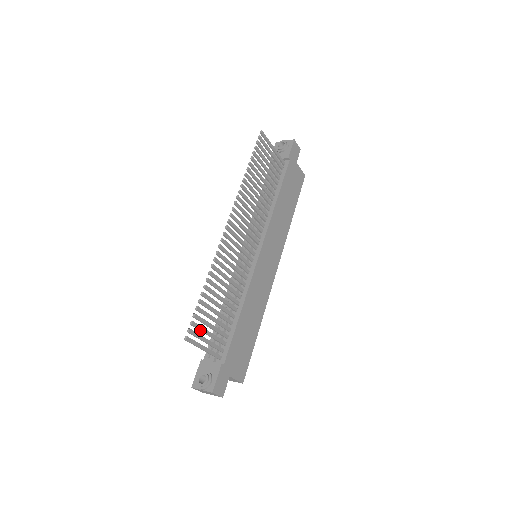
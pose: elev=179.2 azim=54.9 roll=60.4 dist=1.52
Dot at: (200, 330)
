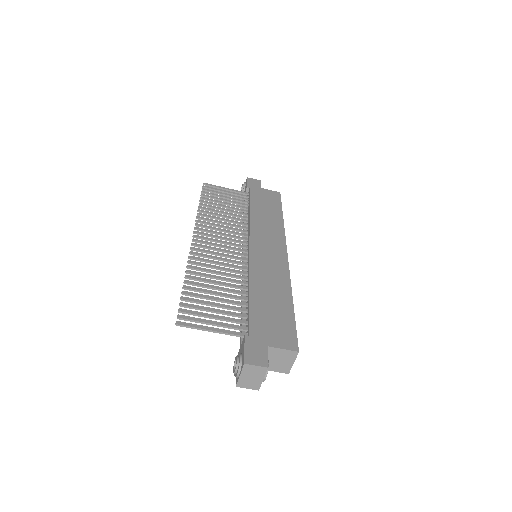
Dot at: (196, 315)
